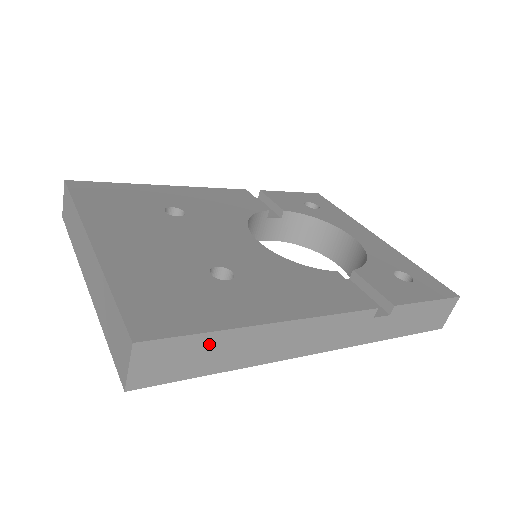
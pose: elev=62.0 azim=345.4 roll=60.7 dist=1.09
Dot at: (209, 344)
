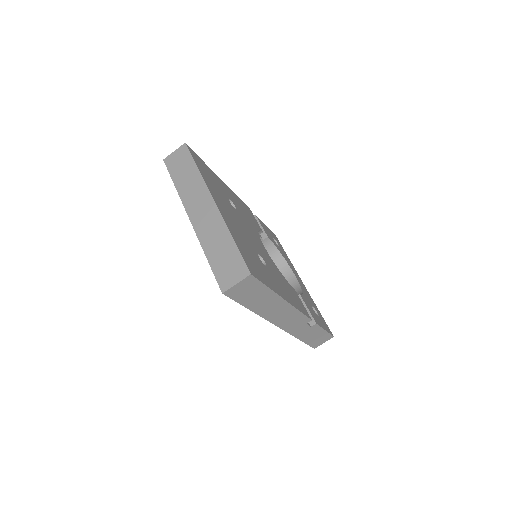
Dot at: (263, 293)
